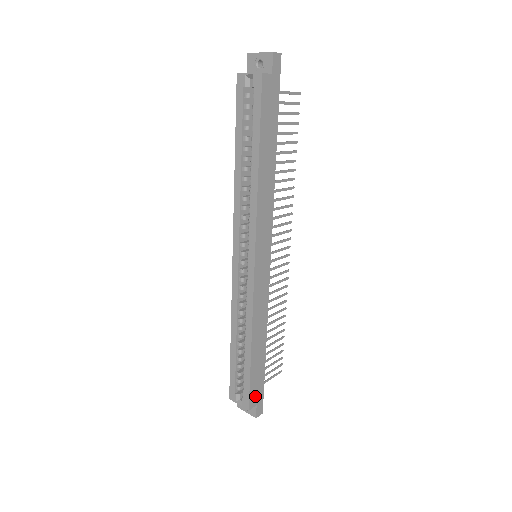
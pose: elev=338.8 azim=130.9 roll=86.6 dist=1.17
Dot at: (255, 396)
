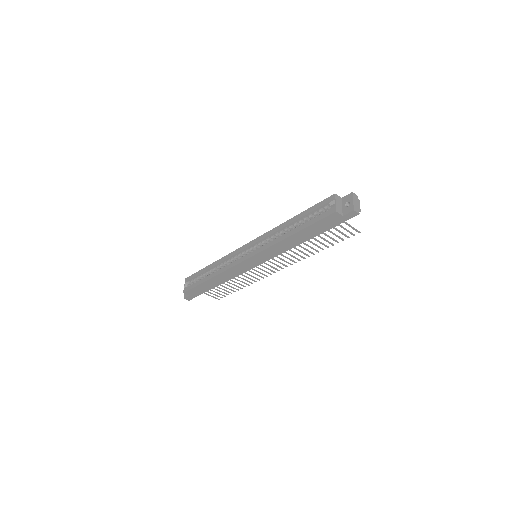
Dot at: (192, 293)
